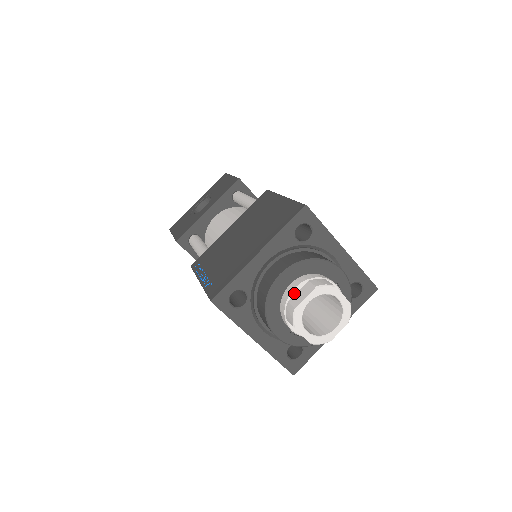
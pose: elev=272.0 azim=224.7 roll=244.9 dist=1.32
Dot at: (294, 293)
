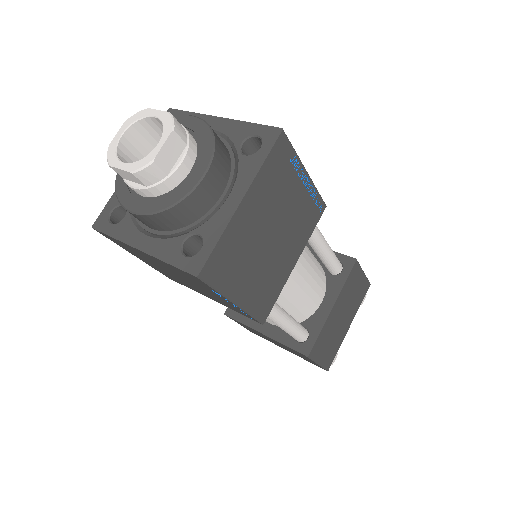
Dot at: occluded
